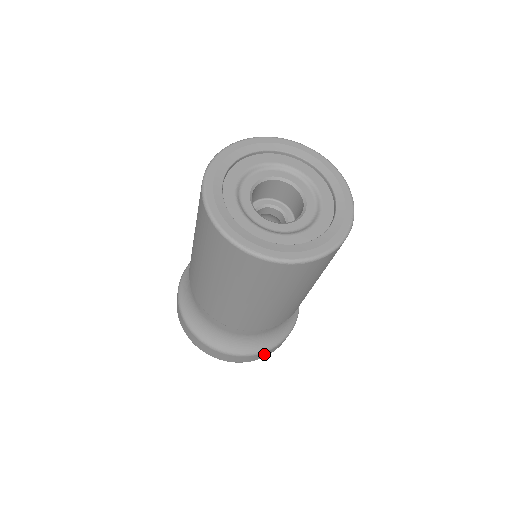
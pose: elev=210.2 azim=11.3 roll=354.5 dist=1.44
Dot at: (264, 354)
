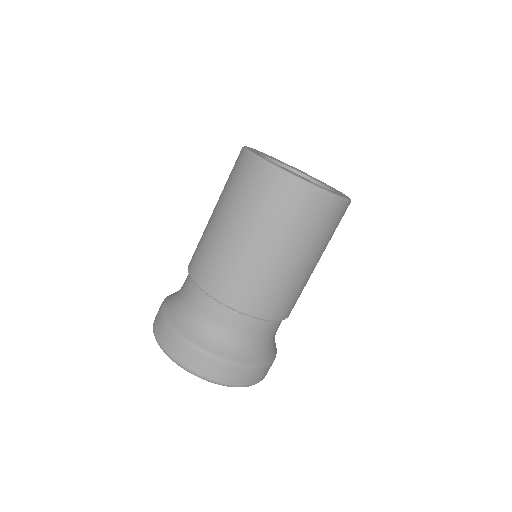
Dot at: (257, 374)
